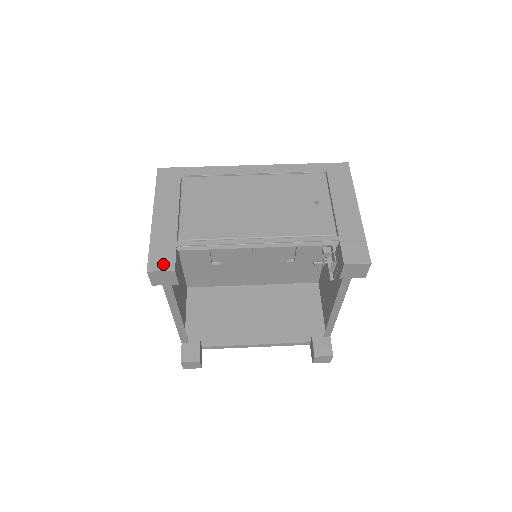
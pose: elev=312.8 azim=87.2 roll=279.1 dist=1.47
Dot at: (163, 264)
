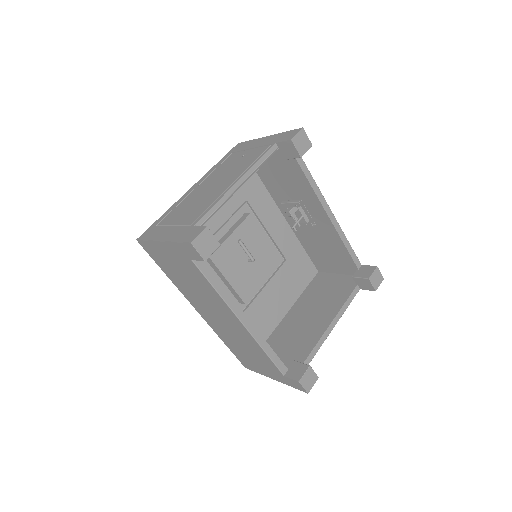
Dot at: (196, 233)
